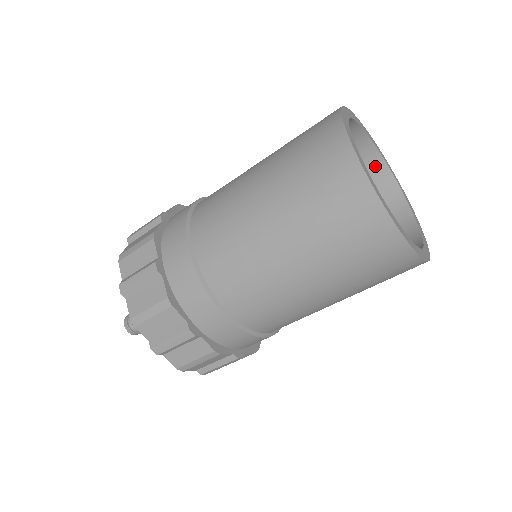
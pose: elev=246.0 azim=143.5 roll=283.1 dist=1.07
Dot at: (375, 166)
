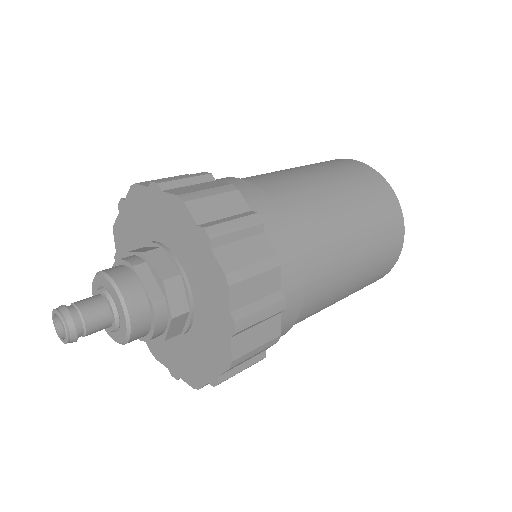
Dot at: occluded
